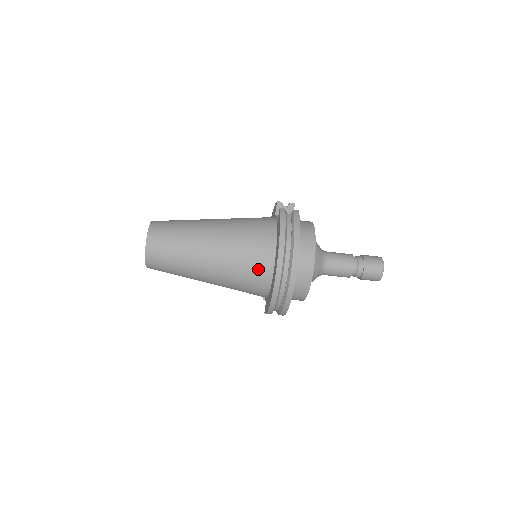
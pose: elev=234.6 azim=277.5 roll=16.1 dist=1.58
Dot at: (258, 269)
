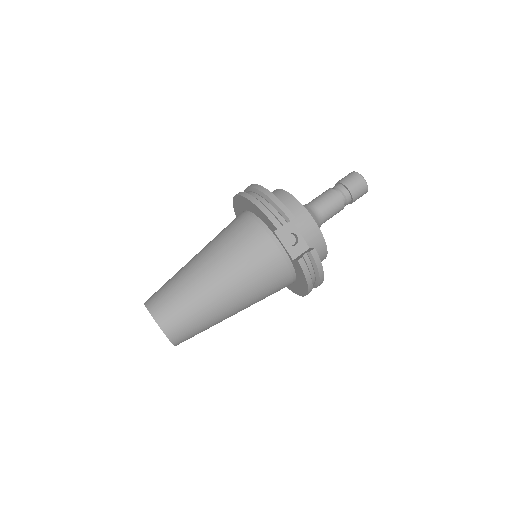
Dot at: occluded
